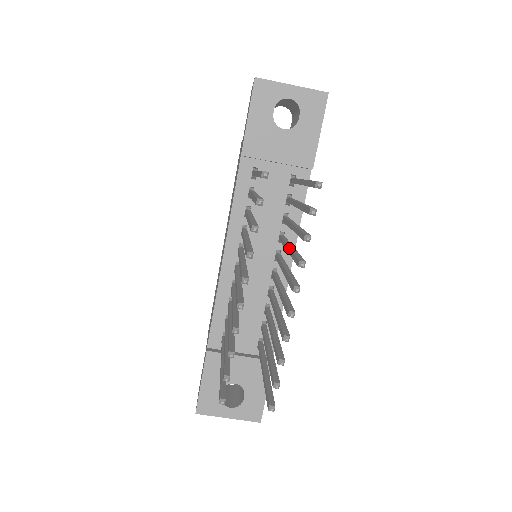
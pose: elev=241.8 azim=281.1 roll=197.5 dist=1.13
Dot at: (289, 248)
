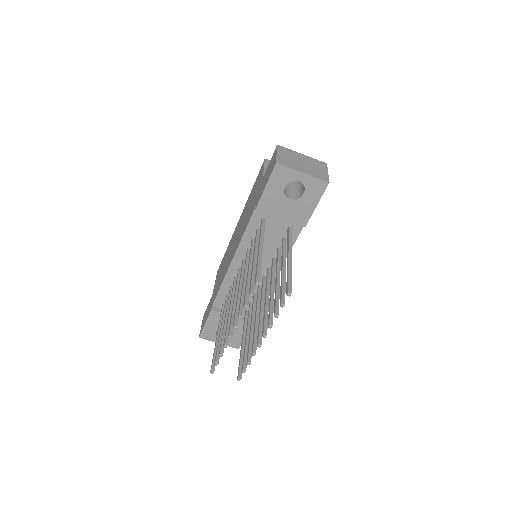
Dot at: (271, 294)
